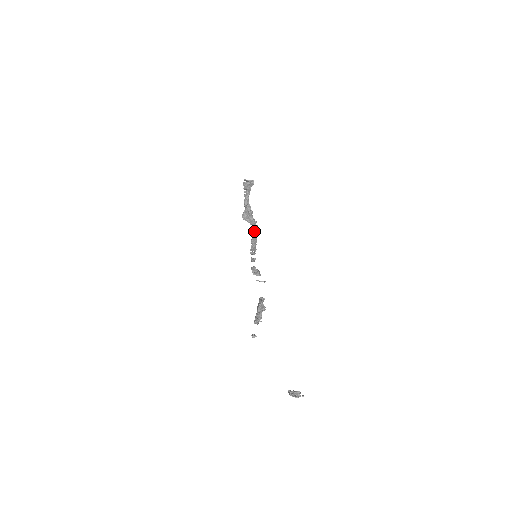
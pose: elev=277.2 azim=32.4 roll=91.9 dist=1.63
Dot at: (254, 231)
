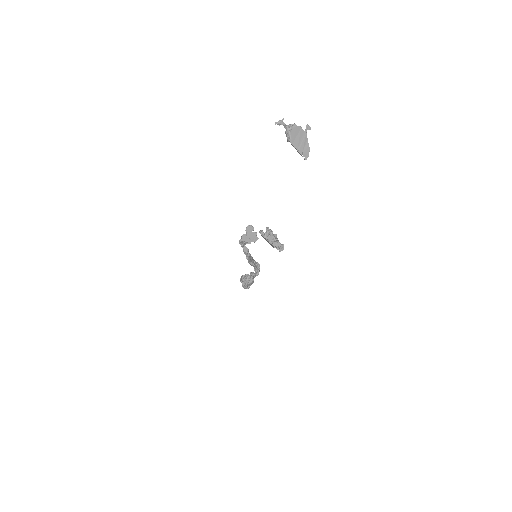
Dot at: occluded
